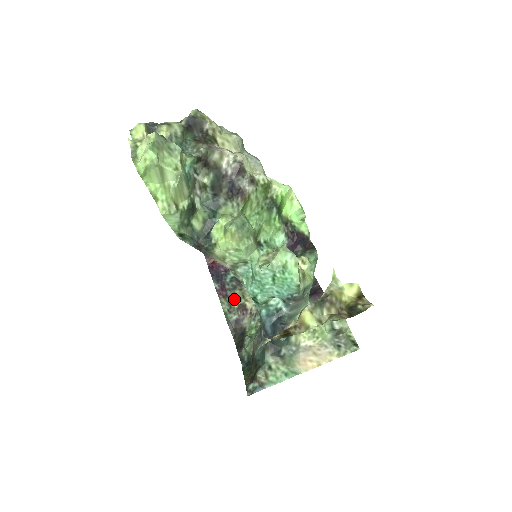
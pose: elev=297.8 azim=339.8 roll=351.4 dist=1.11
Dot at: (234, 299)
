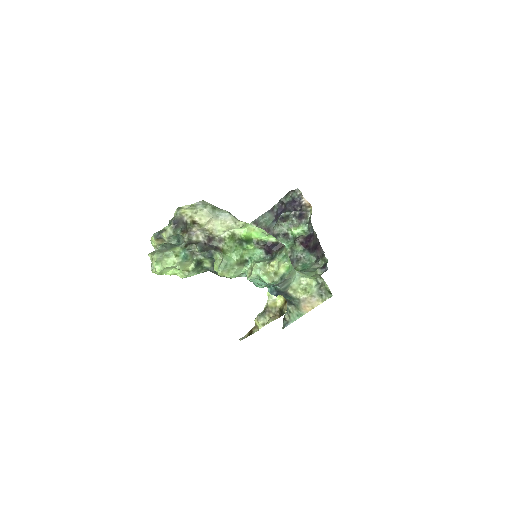
Dot at: occluded
